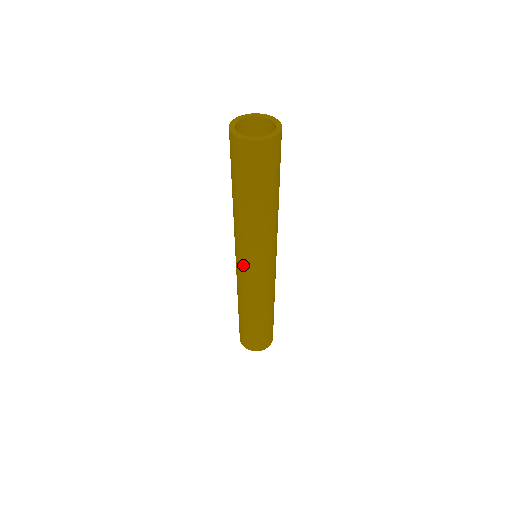
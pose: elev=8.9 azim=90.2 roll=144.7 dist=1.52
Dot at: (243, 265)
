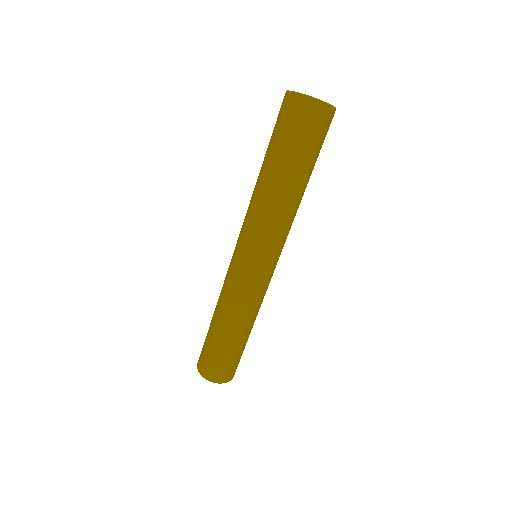
Dot at: (256, 263)
